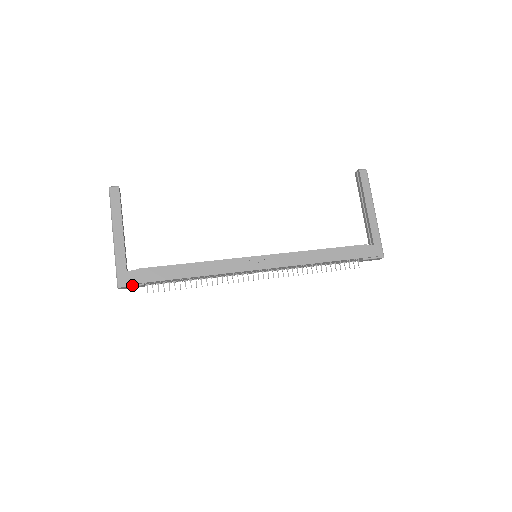
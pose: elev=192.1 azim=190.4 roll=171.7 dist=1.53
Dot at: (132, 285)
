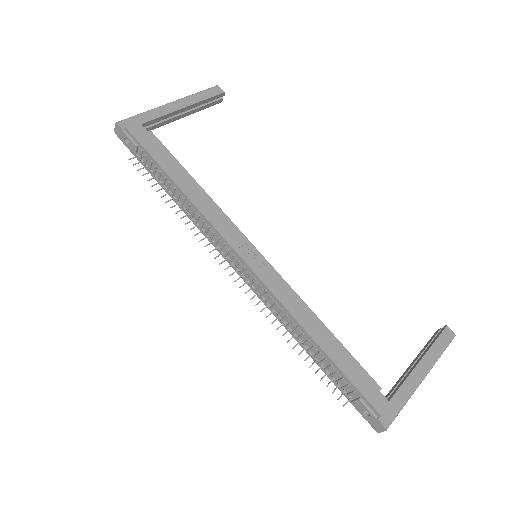
Dot at: (128, 134)
